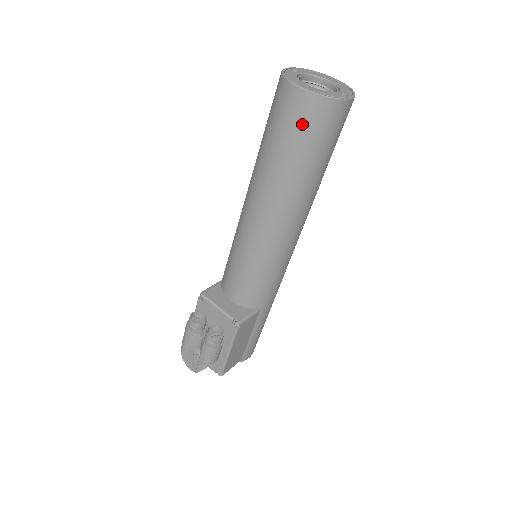
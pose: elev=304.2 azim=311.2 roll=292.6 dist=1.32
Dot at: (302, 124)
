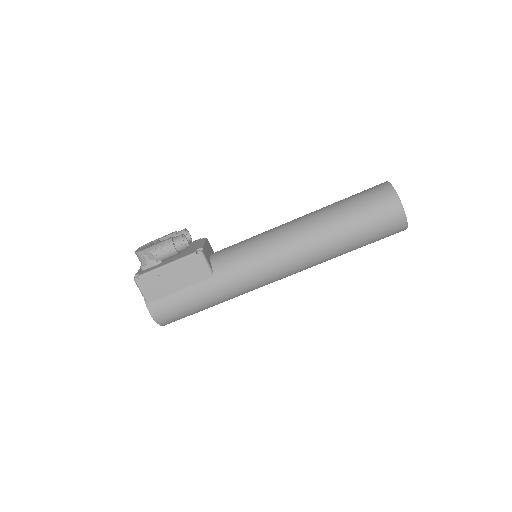
Dot at: (371, 194)
